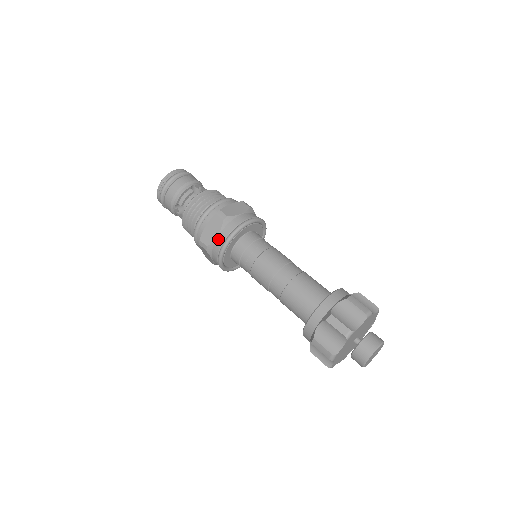
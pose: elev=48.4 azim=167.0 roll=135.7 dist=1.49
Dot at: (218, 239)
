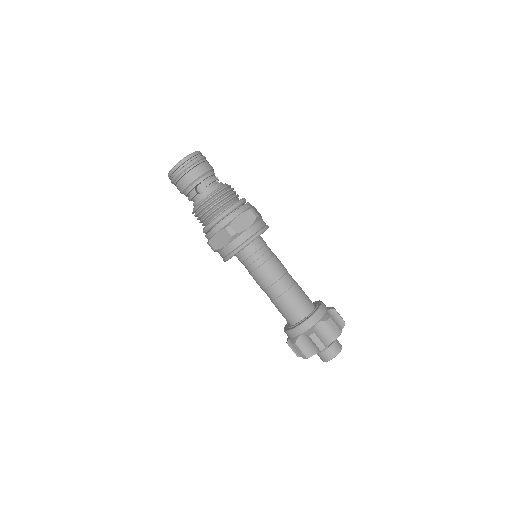
Dot at: (248, 231)
